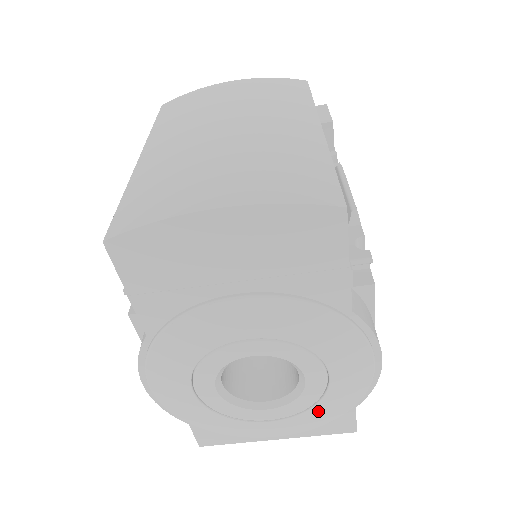
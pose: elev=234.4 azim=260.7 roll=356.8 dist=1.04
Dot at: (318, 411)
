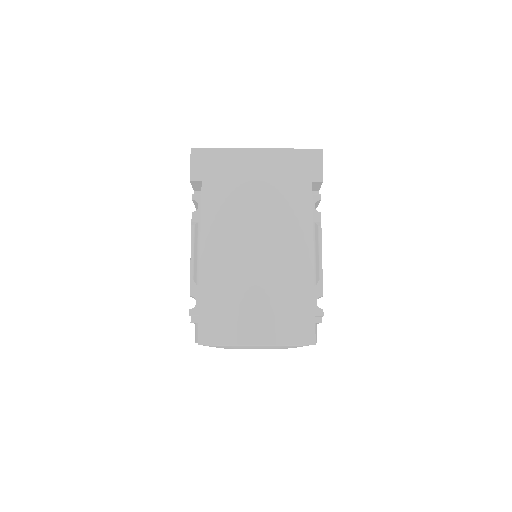
Dot at: occluded
